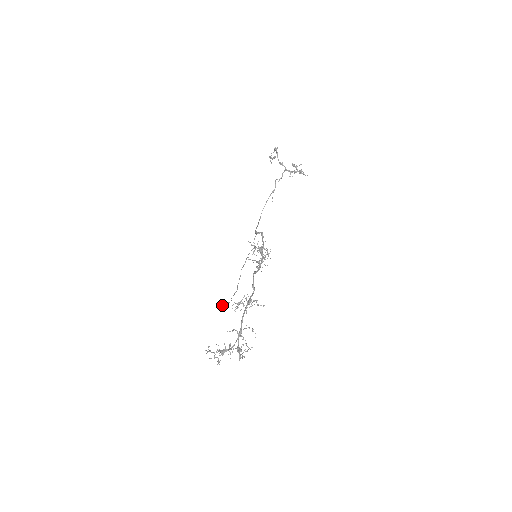
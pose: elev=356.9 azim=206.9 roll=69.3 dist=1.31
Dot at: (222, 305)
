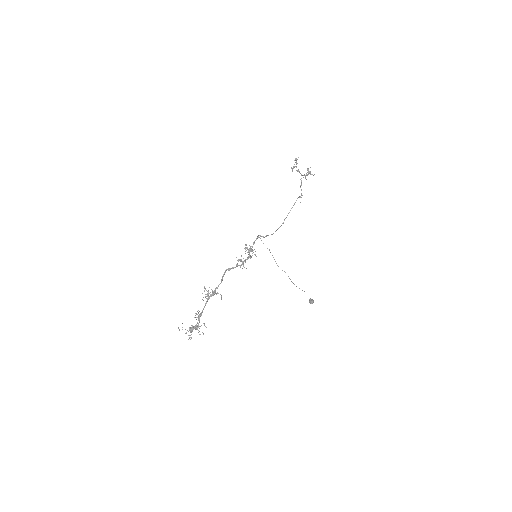
Dot at: (310, 303)
